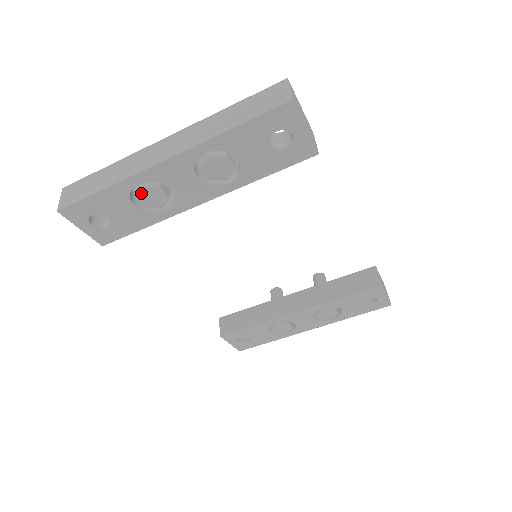
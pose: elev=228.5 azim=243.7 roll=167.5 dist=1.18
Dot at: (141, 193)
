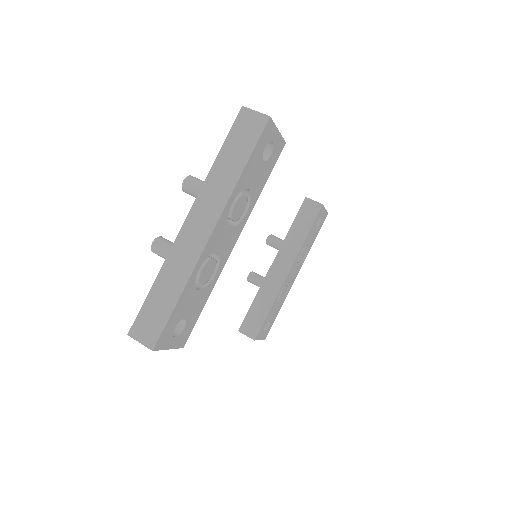
Dot at: (201, 275)
